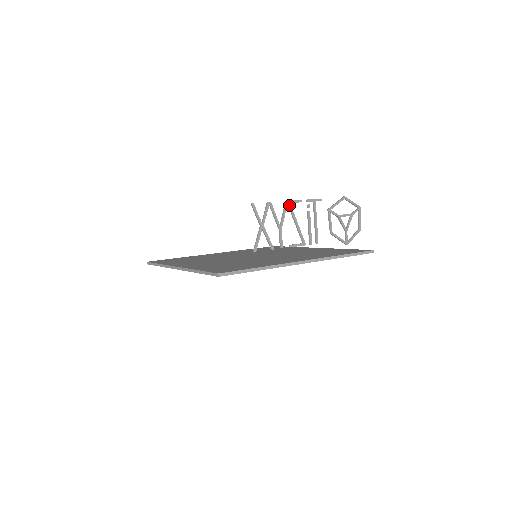
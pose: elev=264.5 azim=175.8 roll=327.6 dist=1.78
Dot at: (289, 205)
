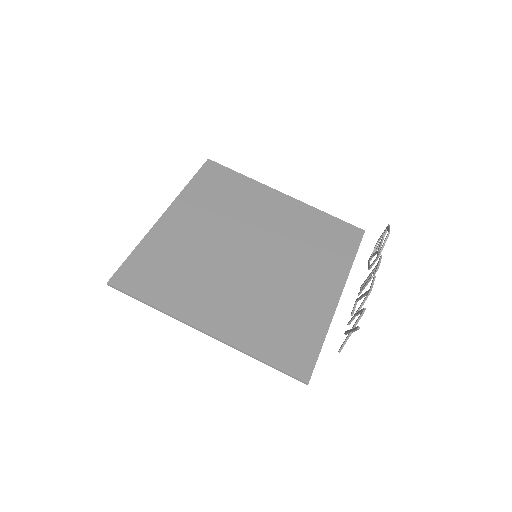
Dot at: (370, 292)
